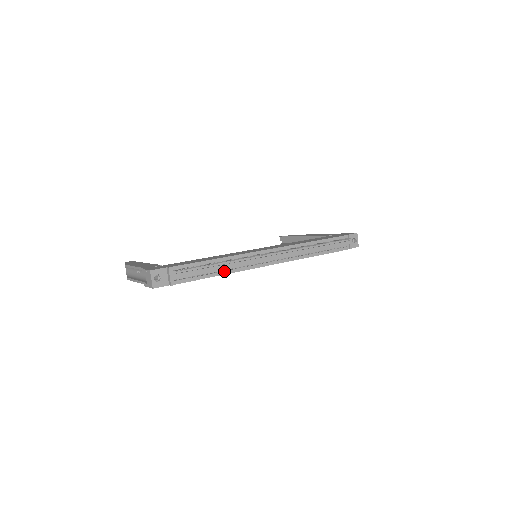
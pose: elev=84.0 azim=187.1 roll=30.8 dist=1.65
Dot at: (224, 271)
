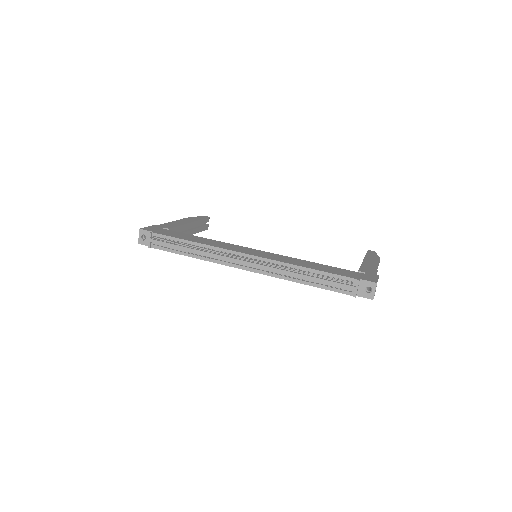
Dot at: (197, 255)
